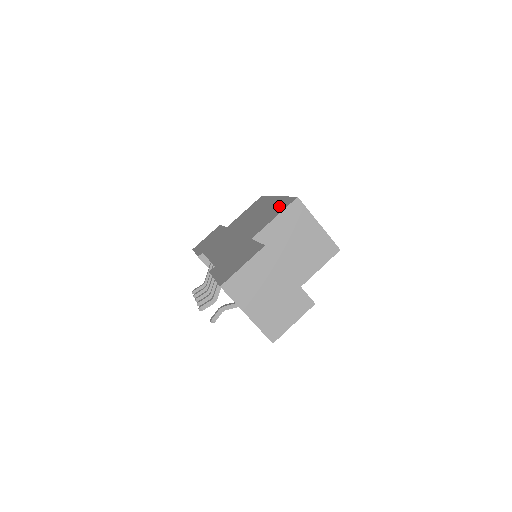
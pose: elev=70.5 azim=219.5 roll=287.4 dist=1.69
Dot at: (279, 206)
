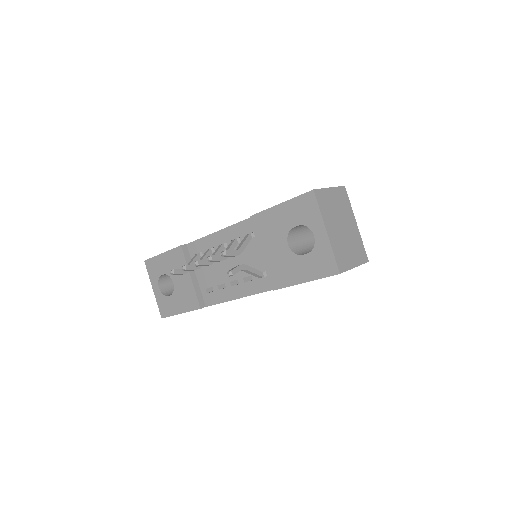
Dot at: occluded
